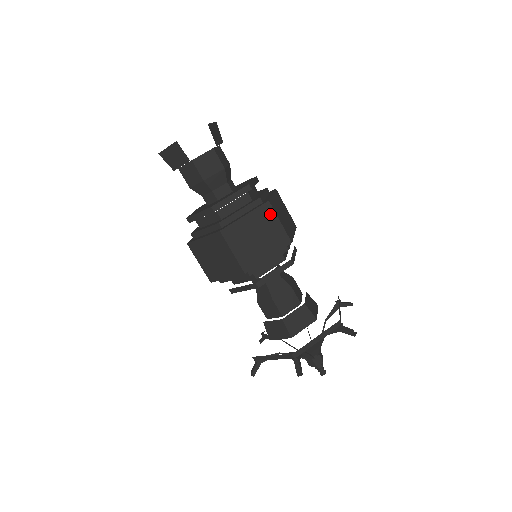
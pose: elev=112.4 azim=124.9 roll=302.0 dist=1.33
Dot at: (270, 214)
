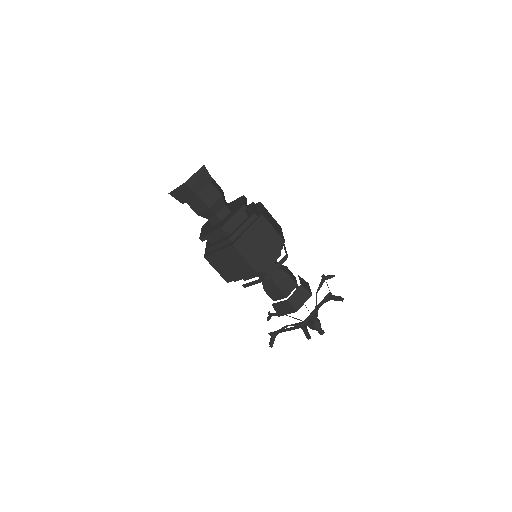
Dot at: (266, 209)
